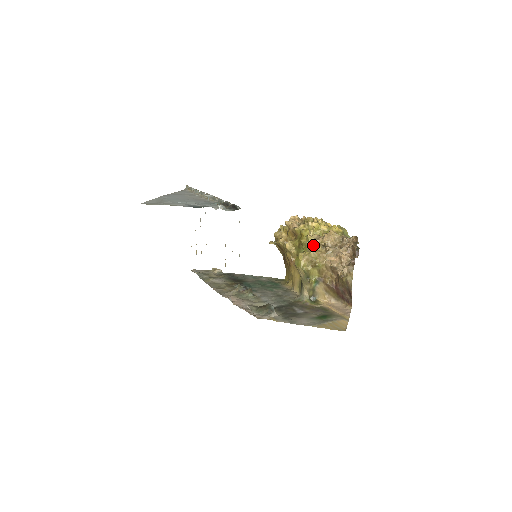
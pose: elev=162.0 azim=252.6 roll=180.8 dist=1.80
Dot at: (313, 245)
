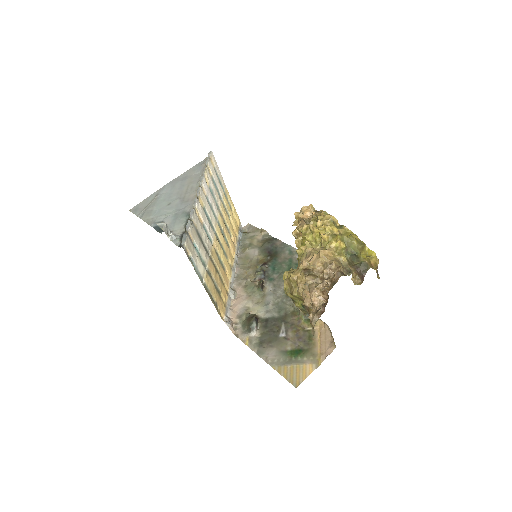
Dot at: (300, 265)
